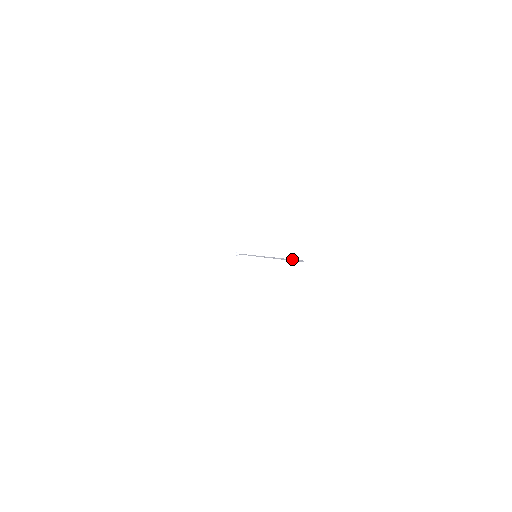
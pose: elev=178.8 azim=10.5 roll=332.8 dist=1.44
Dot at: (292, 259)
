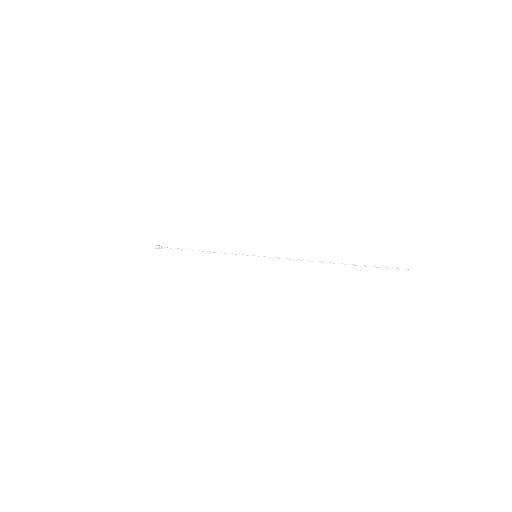
Dot at: (381, 267)
